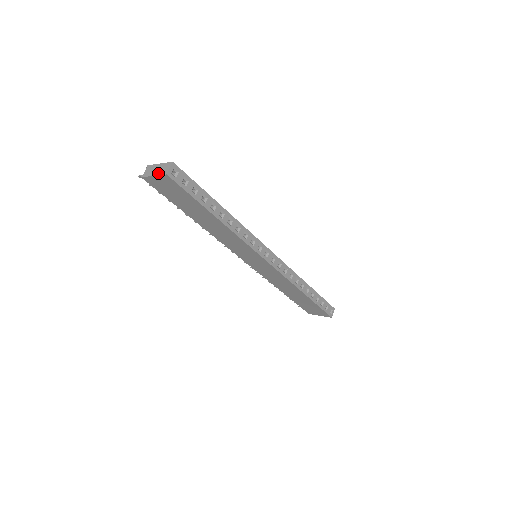
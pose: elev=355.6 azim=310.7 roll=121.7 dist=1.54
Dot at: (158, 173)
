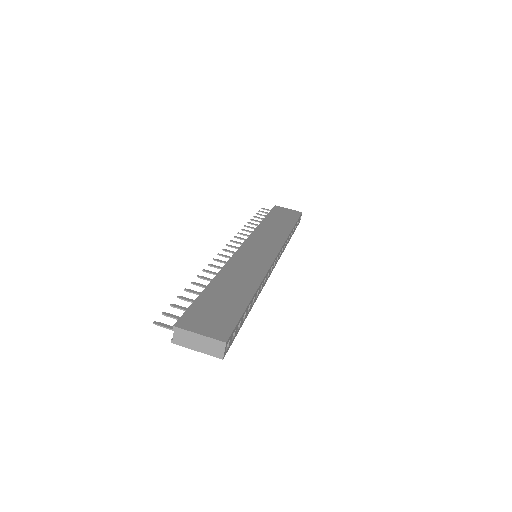
Dot at: (205, 351)
